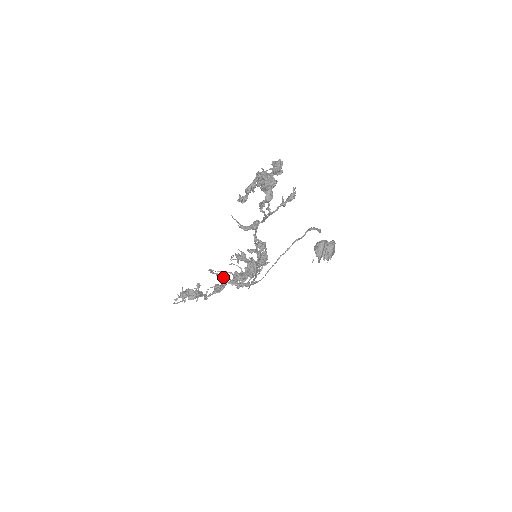
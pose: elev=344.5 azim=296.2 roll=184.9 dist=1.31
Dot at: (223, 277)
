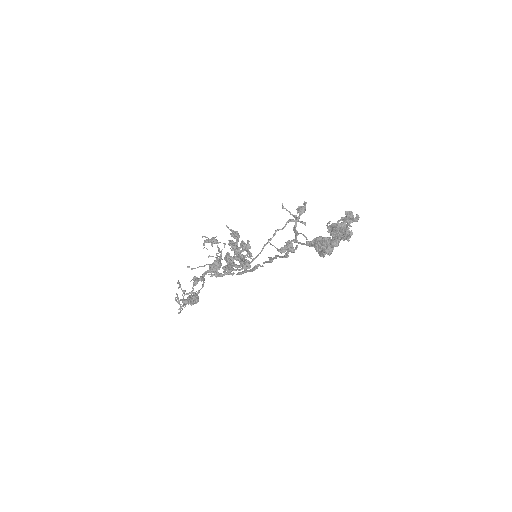
Dot at: occluded
